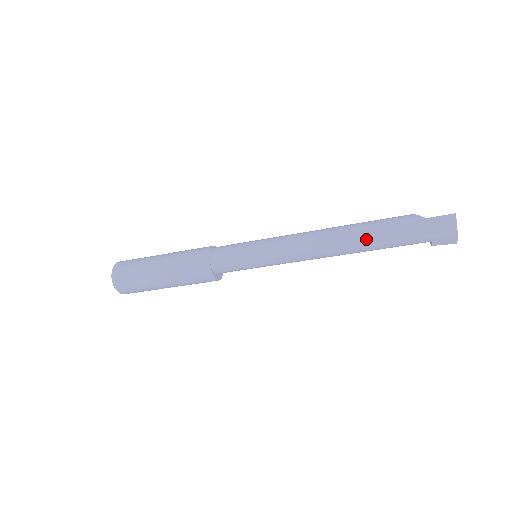
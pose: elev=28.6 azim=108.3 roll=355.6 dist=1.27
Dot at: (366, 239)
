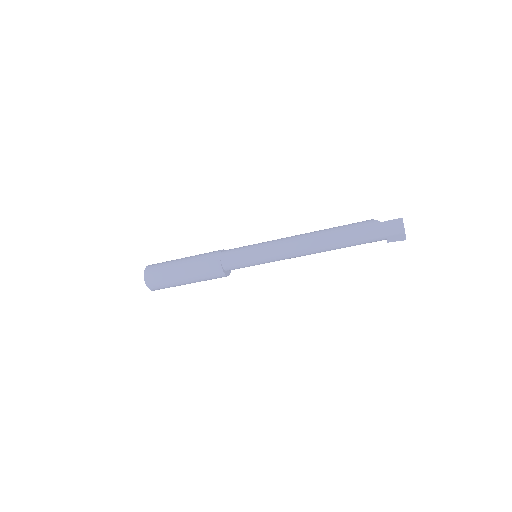
Dot at: (338, 239)
